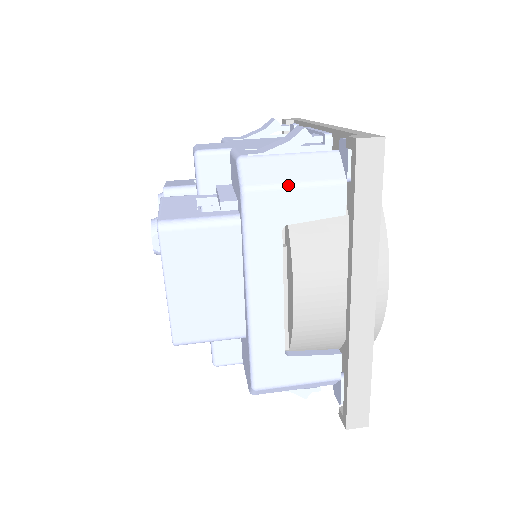
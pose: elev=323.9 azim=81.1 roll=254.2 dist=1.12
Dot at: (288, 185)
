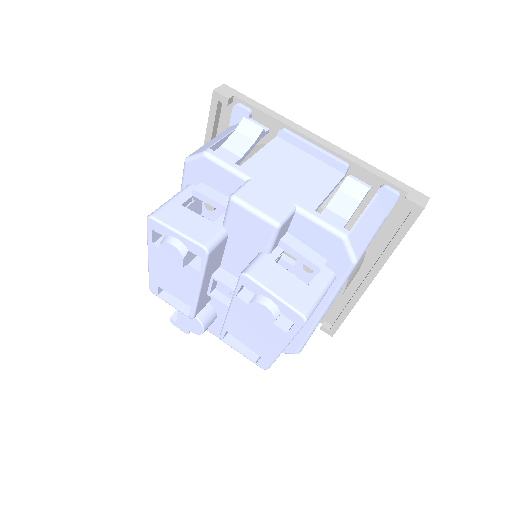
Dot at: (370, 242)
